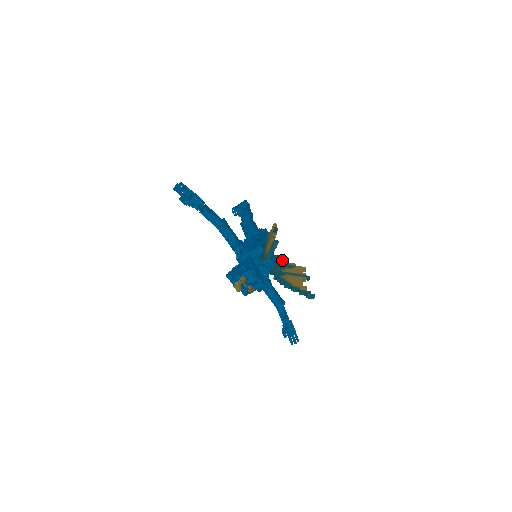
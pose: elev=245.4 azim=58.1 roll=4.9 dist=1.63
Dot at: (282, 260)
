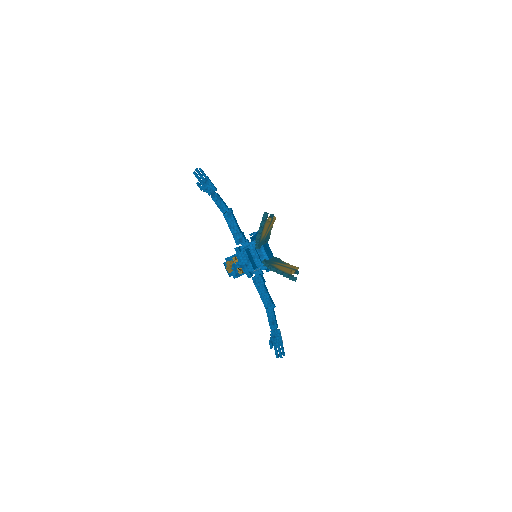
Dot at: (278, 259)
